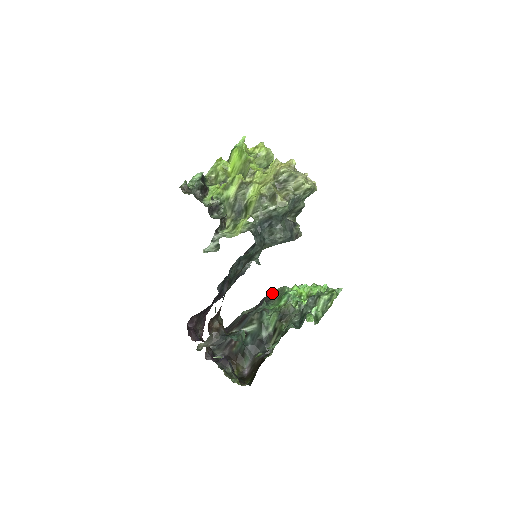
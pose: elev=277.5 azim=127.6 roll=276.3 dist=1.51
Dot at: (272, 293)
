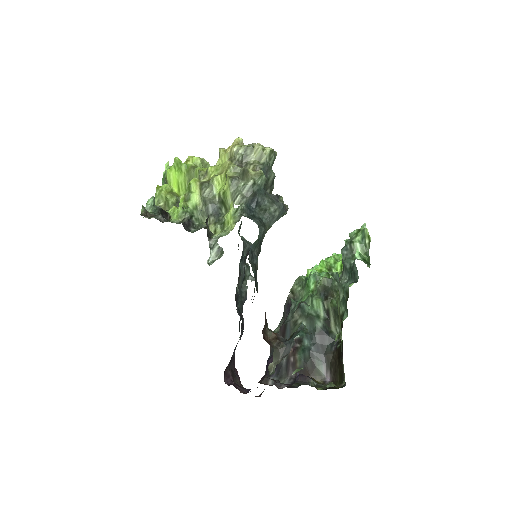
Dot at: (290, 293)
